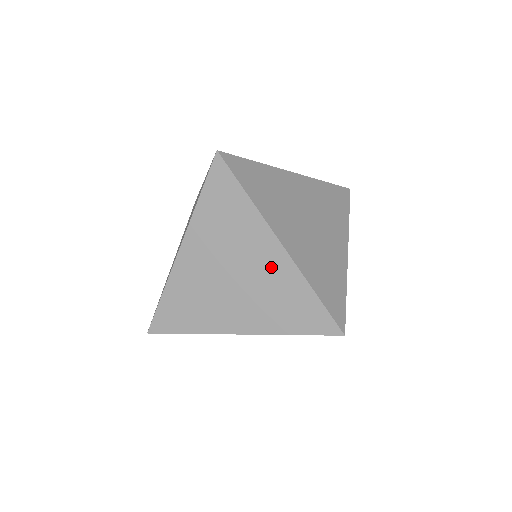
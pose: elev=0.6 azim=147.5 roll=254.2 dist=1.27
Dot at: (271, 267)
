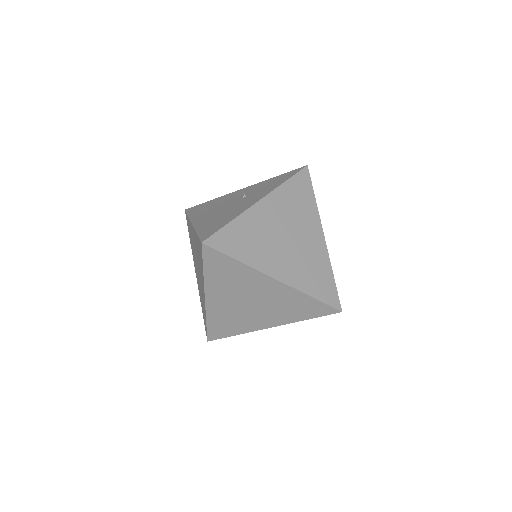
Dot at: (275, 292)
